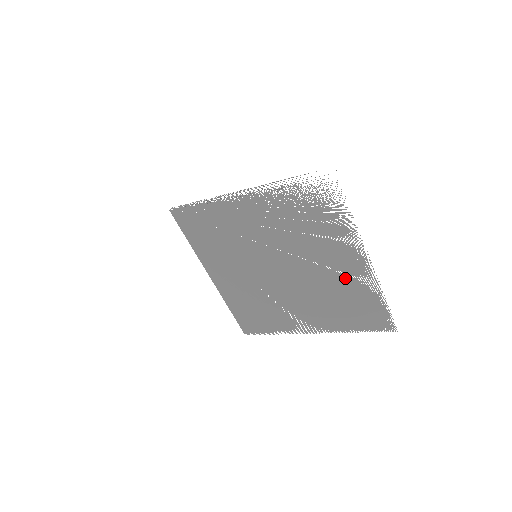
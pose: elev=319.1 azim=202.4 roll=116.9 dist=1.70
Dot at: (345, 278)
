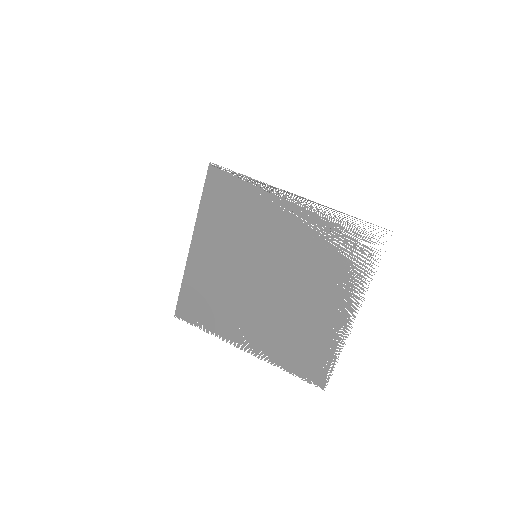
Dot at: (320, 322)
